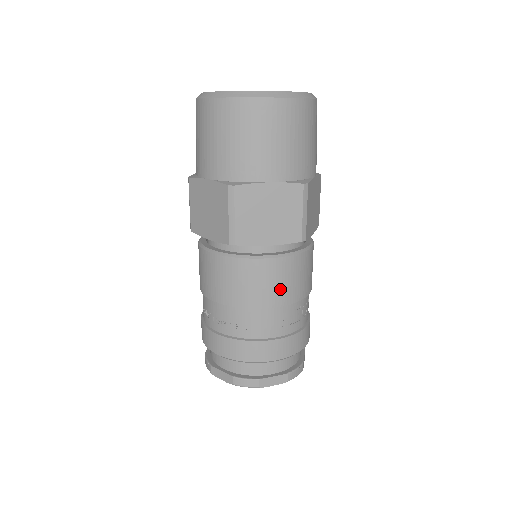
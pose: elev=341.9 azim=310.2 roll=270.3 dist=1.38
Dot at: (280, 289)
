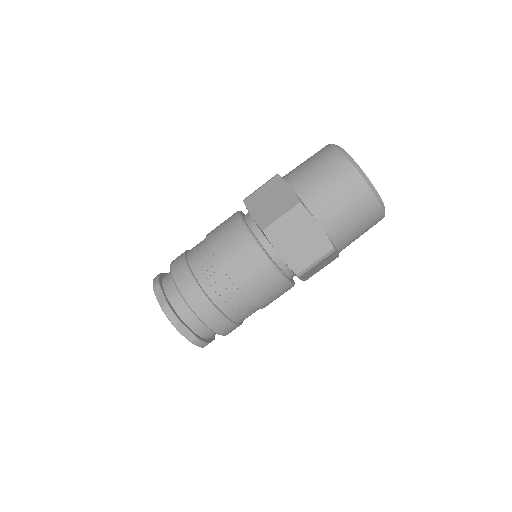
Dot at: (226, 245)
